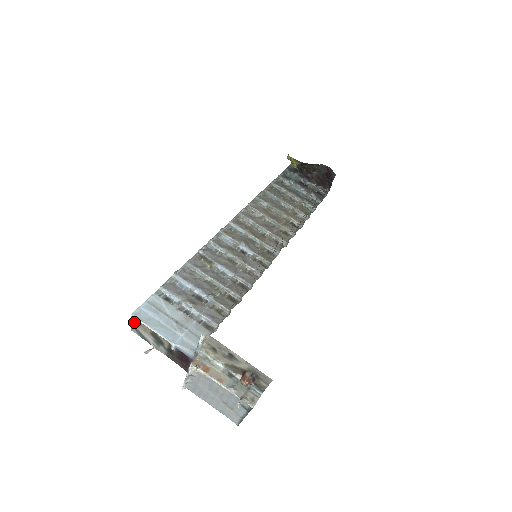
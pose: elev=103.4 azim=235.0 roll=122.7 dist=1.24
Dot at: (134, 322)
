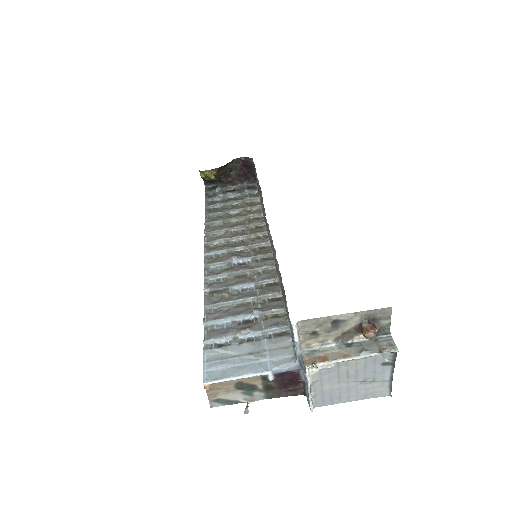
Dot at: (210, 393)
